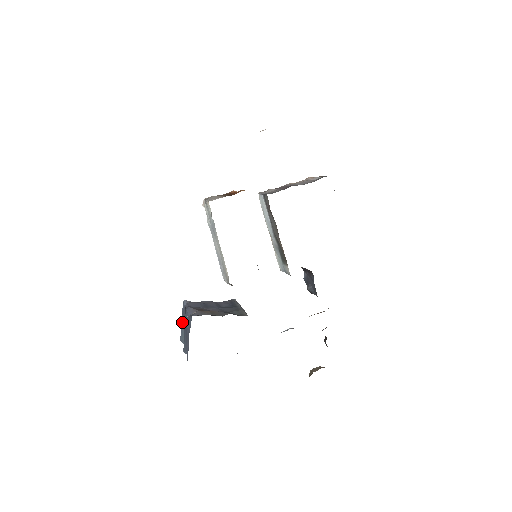
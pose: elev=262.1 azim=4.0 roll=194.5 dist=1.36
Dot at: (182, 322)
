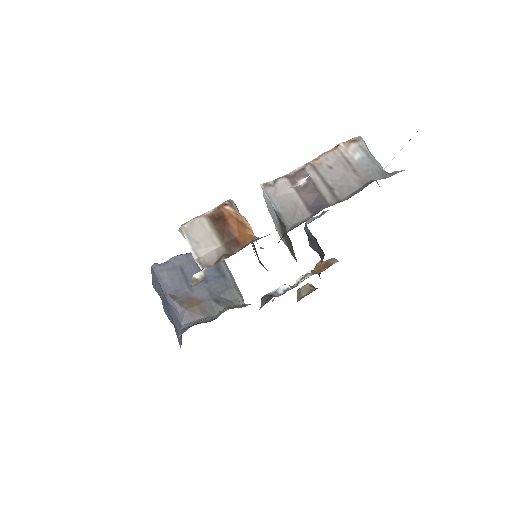
Dot at: (154, 281)
